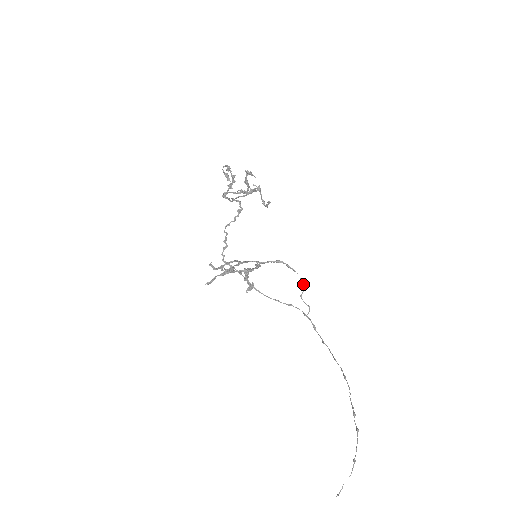
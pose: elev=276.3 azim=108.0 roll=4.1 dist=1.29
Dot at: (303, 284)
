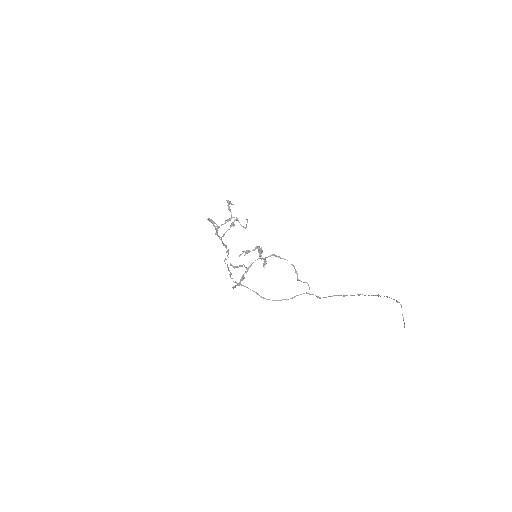
Dot at: (295, 269)
